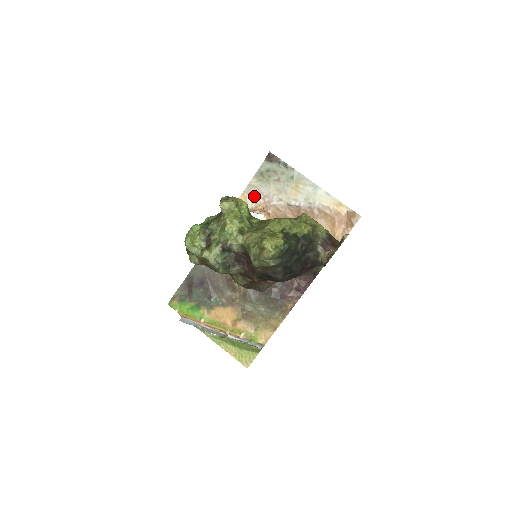
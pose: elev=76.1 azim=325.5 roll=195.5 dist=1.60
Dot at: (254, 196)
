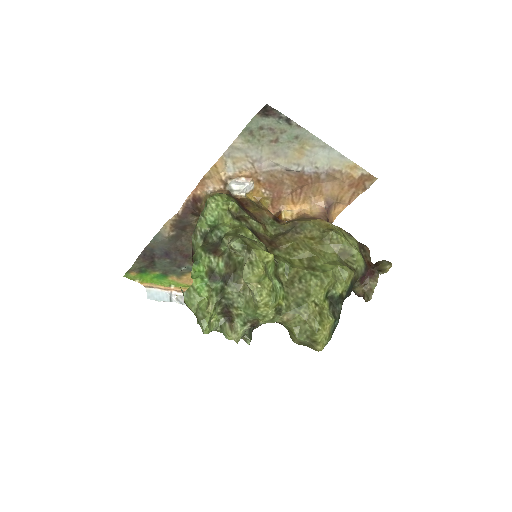
Dot at: (238, 160)
